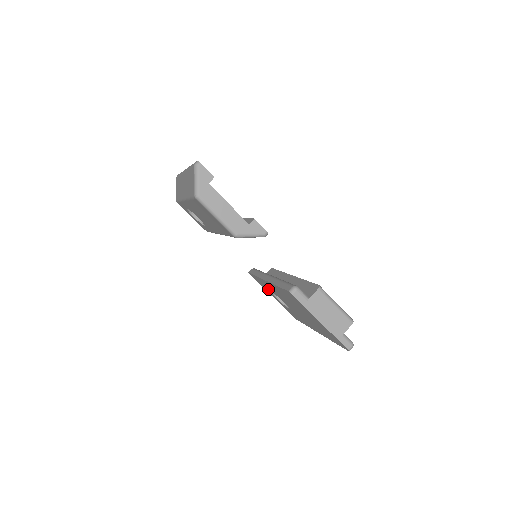
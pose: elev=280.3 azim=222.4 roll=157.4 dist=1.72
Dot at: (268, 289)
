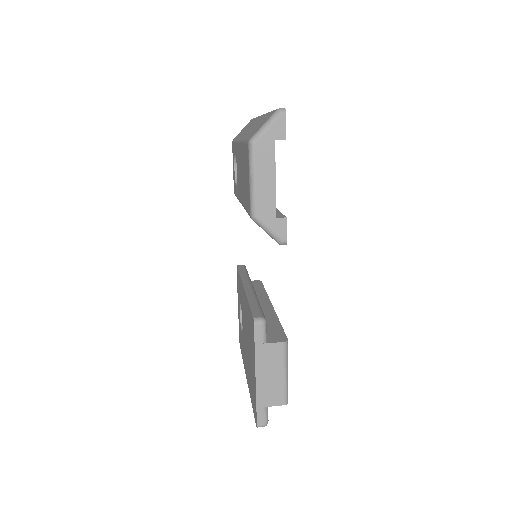
Dot at: occluded
